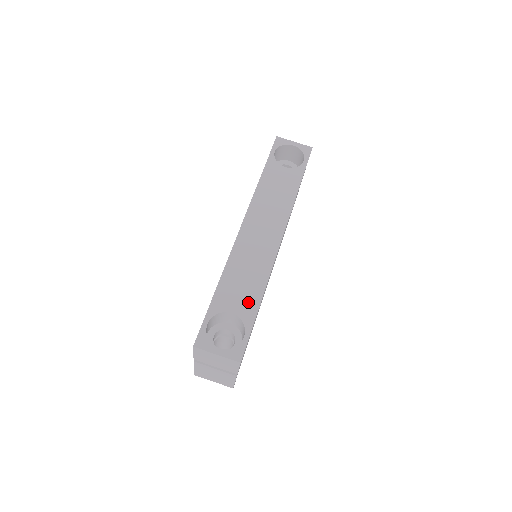
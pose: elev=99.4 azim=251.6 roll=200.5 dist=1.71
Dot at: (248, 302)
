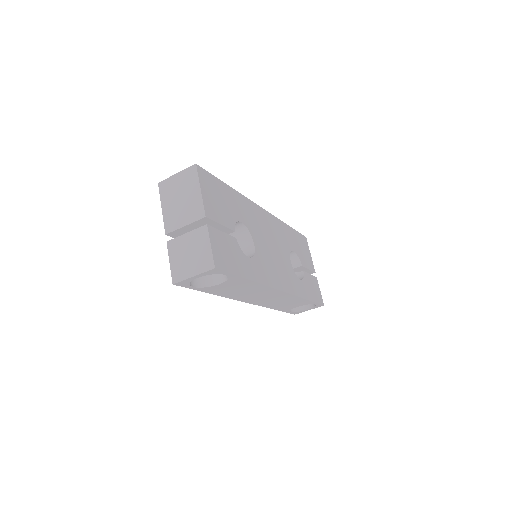
Dot at: (300, 303)
